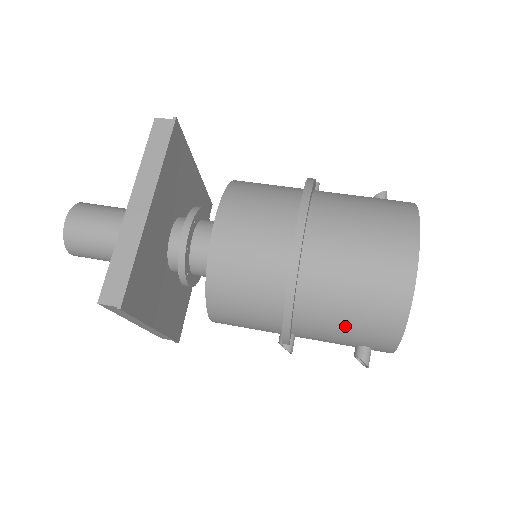
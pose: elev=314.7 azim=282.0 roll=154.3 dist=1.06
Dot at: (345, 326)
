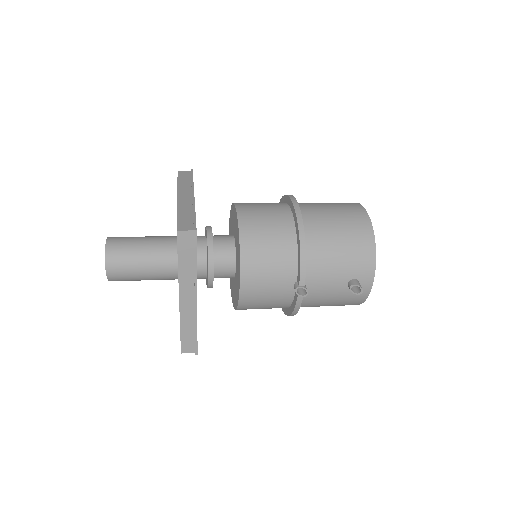
Dot at: (339, 256)
